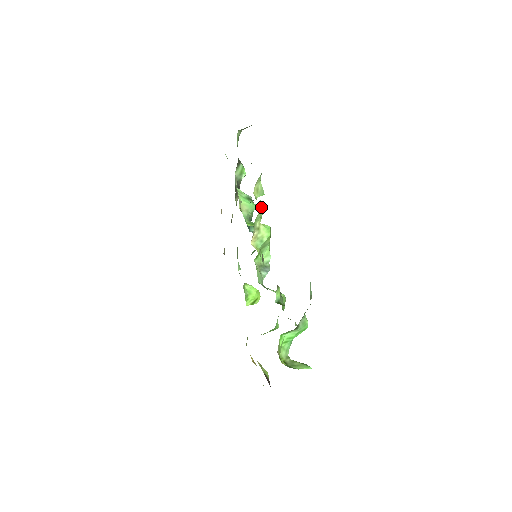
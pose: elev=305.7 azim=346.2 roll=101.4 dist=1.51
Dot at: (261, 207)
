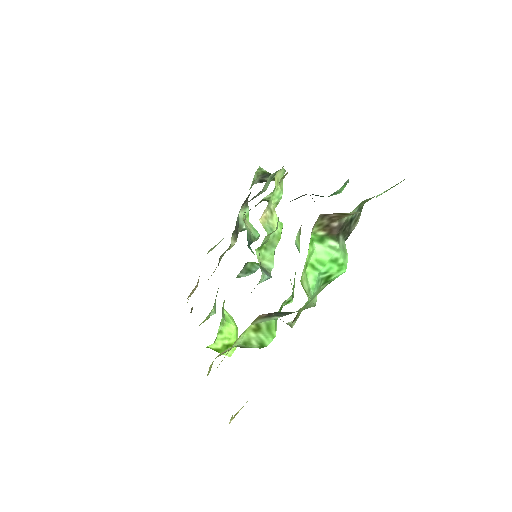
Dot at: (282, 186)
